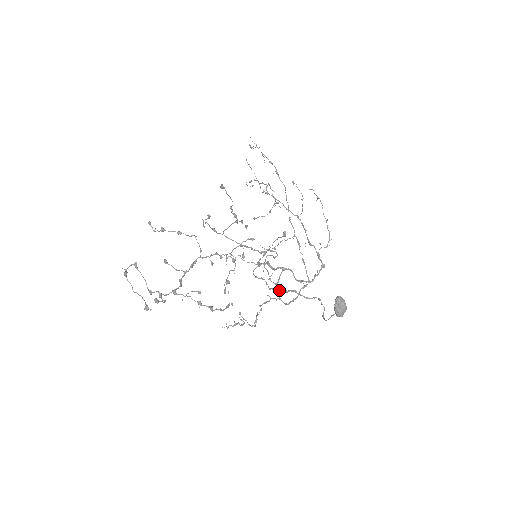
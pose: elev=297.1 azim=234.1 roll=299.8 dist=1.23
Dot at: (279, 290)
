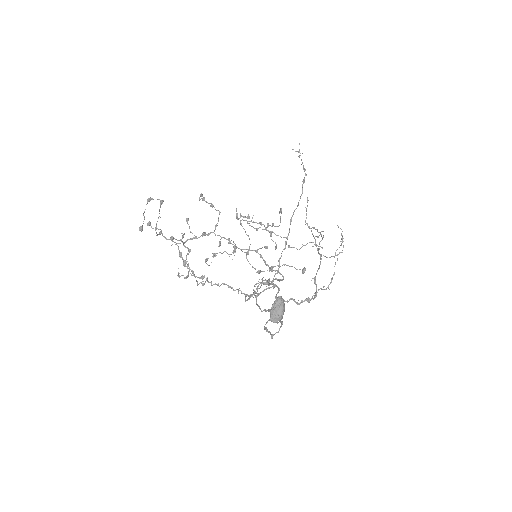
Dot at: occluded
